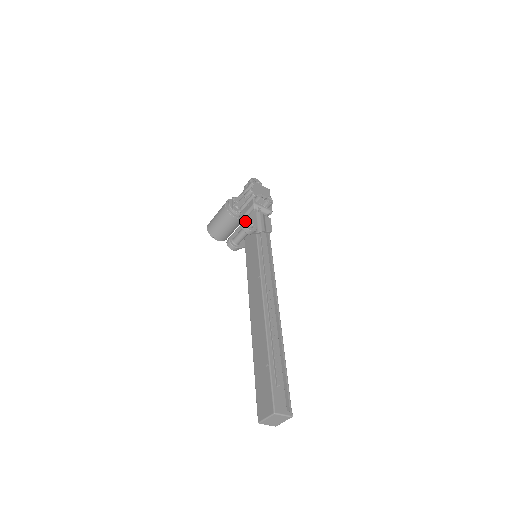
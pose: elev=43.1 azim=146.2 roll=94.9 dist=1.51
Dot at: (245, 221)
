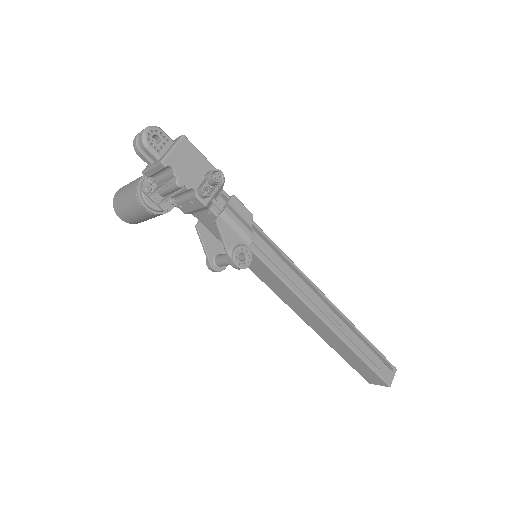
Dot at: (236, 262)
